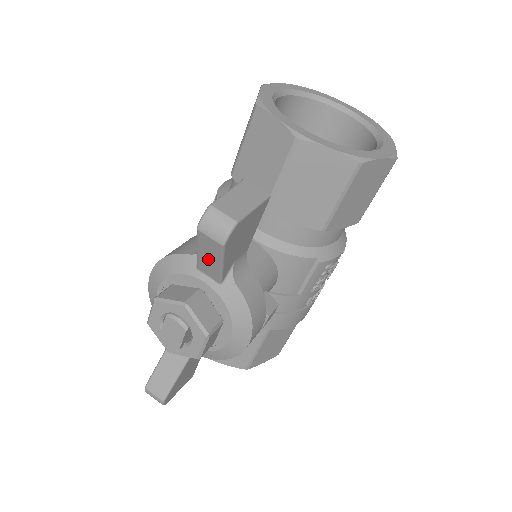
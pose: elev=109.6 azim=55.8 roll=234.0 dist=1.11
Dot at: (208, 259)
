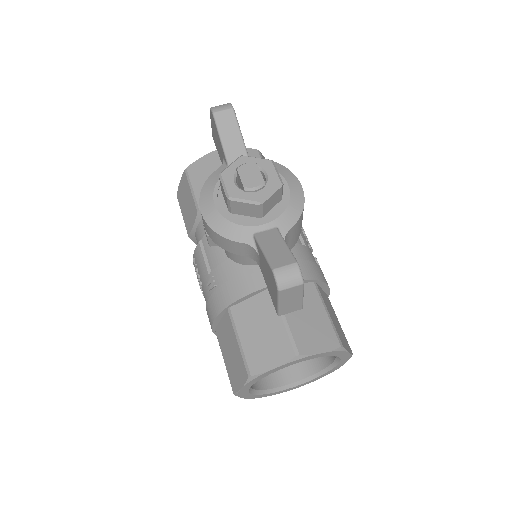
Dot at: (231, 139)
